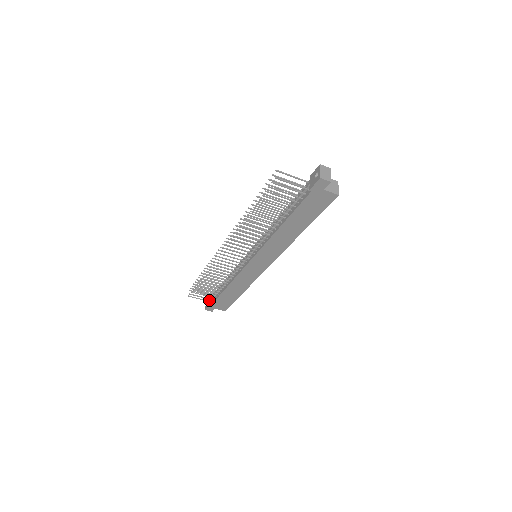
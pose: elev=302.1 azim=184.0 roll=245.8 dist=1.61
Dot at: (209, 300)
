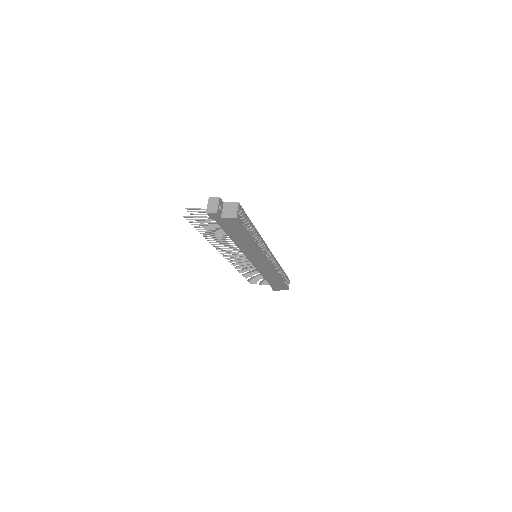
Dot at: occluded
